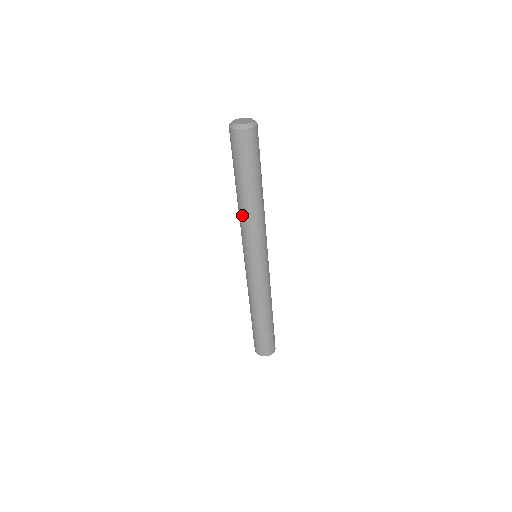
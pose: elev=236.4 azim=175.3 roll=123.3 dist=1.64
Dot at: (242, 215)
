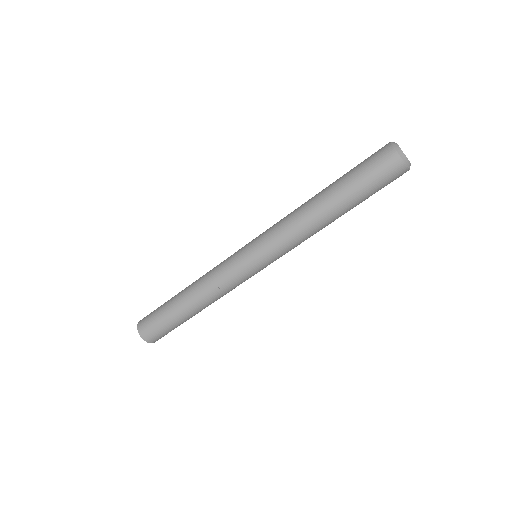
Dot at: (311, 230)
